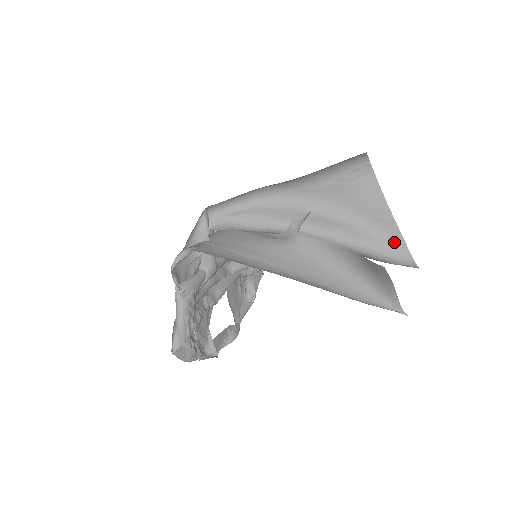
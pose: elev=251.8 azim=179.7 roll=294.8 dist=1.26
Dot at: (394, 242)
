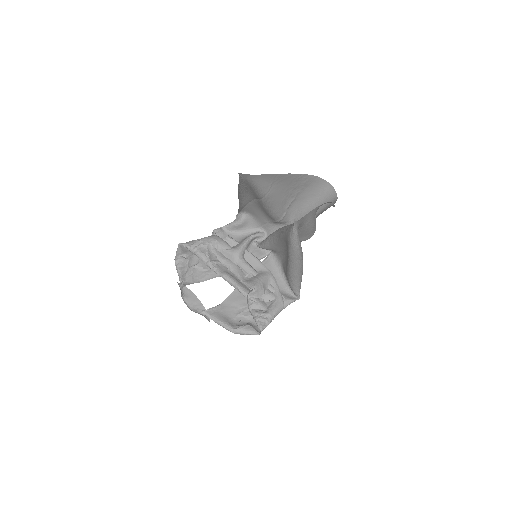
Dot at: (303, 220)
